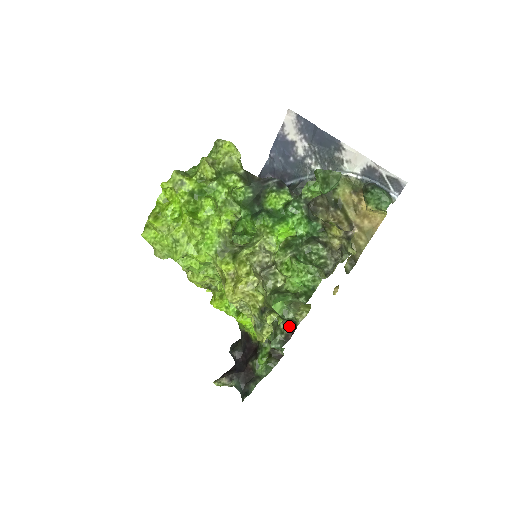
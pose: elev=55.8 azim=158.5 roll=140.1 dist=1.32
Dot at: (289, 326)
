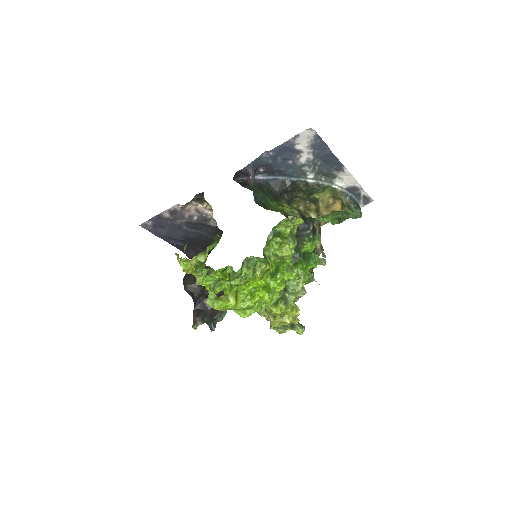
Dot at: occluded
